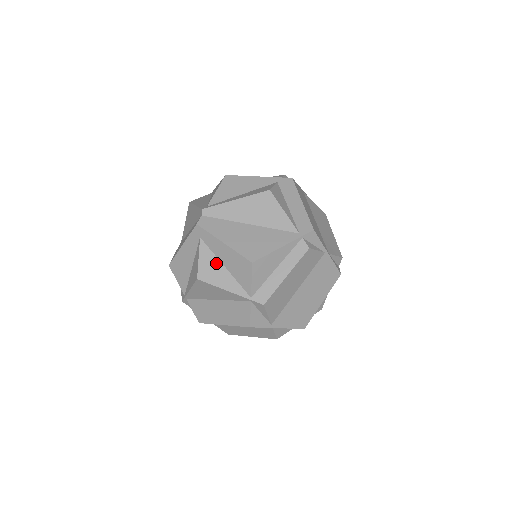
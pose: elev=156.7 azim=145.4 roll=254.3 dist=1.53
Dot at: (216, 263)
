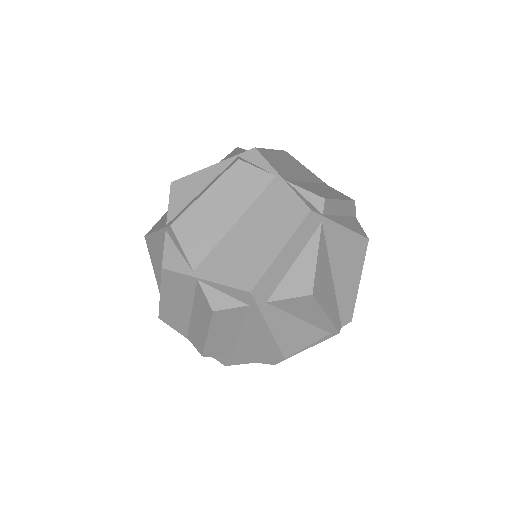
Dot at: (165, 217)
